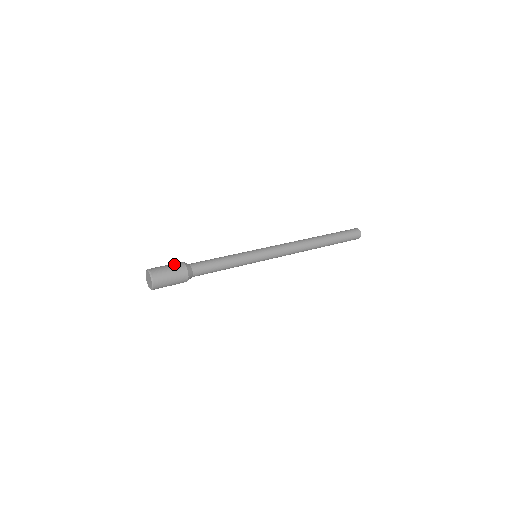
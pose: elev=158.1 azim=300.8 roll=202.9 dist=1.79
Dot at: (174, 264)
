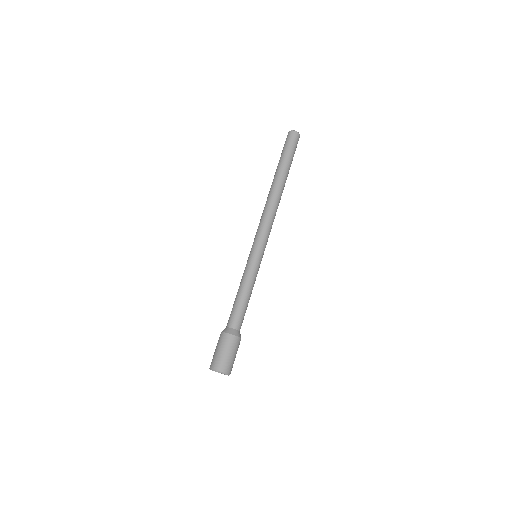
Dot at: (227, 344)
